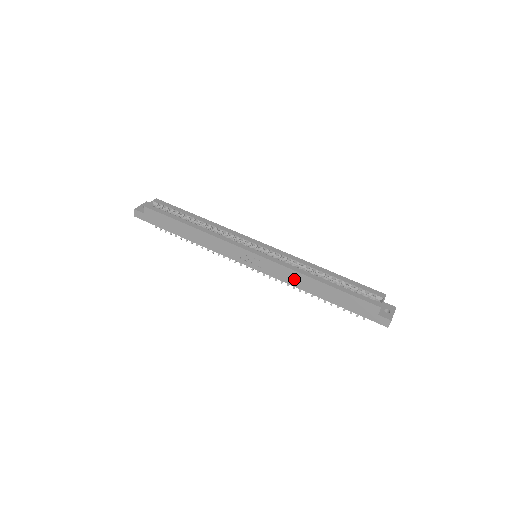
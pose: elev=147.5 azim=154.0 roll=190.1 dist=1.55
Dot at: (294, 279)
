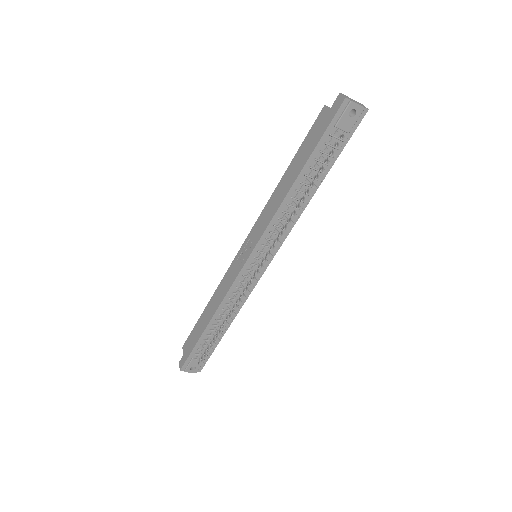
Dot at: (272, 208)
